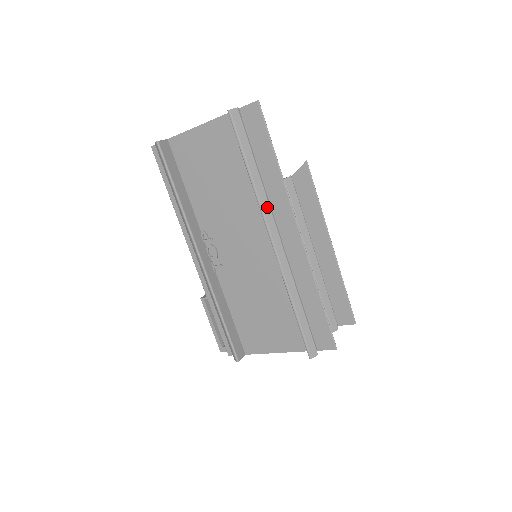
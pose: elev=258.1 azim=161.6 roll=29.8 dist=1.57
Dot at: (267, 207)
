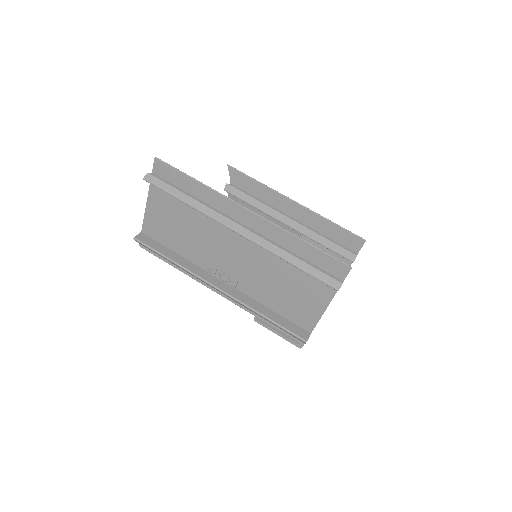
Dot at: (215, 214)
